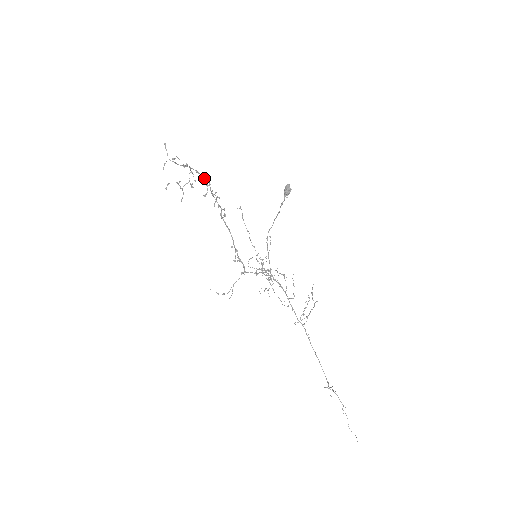
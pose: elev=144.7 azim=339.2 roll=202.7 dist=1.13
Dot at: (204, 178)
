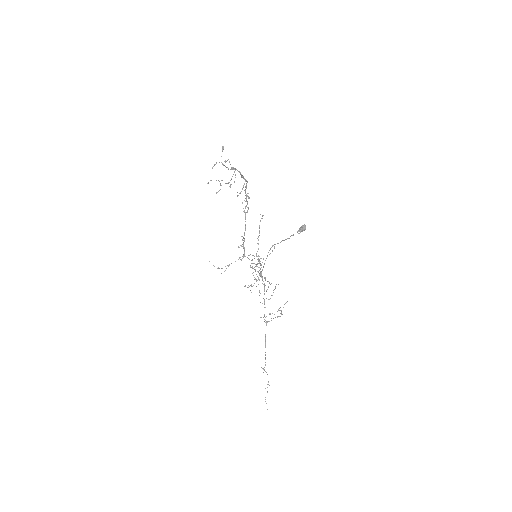
Dot at: occluded
